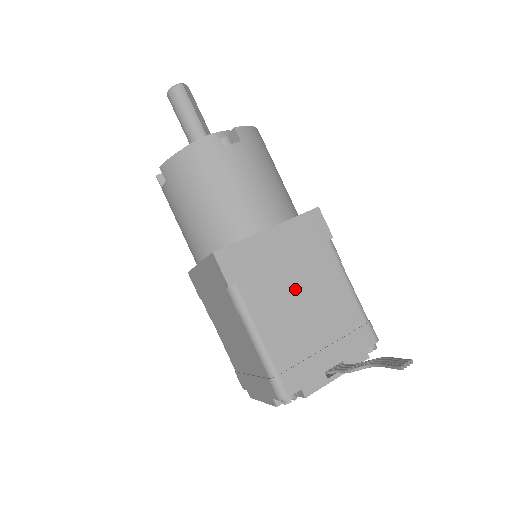
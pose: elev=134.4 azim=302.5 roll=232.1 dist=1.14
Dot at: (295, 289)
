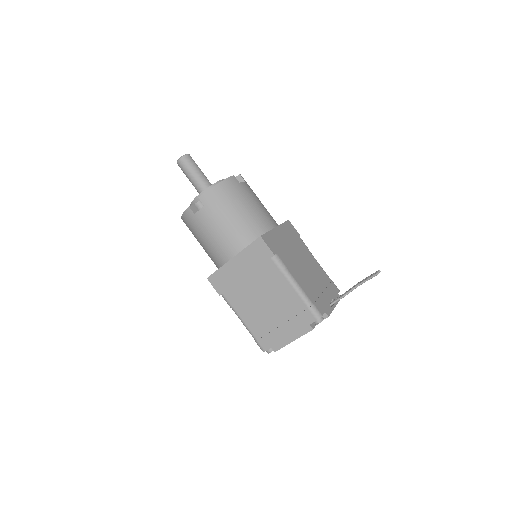
Dot at: (299, 260)
